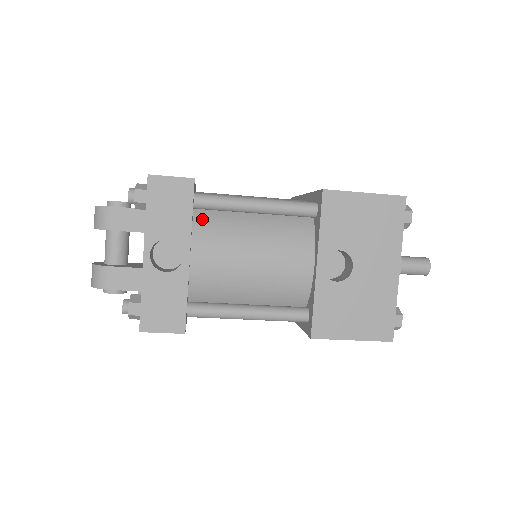
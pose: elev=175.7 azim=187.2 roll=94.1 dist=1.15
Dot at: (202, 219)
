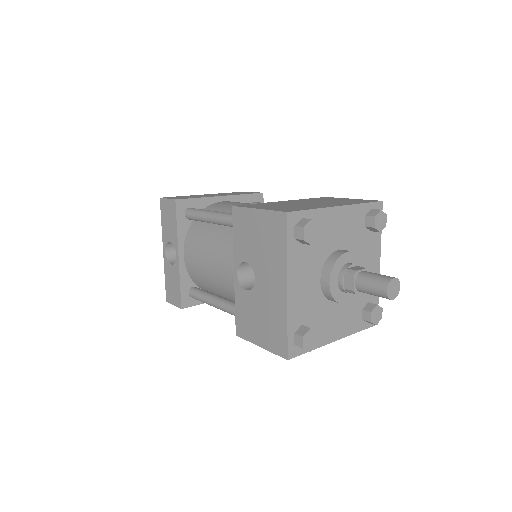
Dot at: (193, 227)
